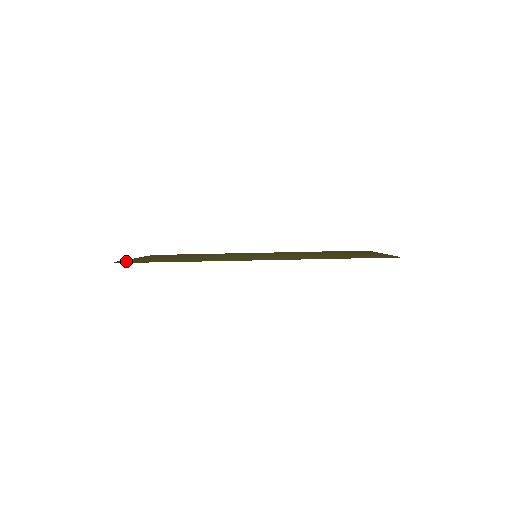
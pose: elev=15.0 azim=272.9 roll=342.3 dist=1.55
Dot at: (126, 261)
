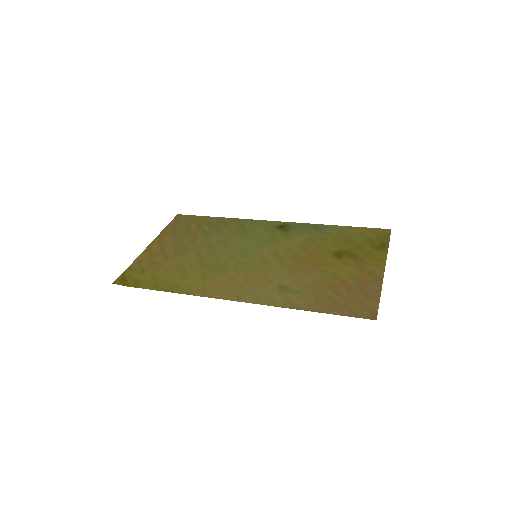
Dot at: (132, 272)
